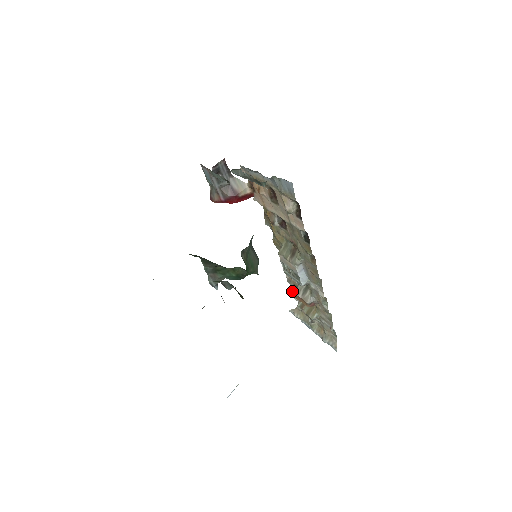
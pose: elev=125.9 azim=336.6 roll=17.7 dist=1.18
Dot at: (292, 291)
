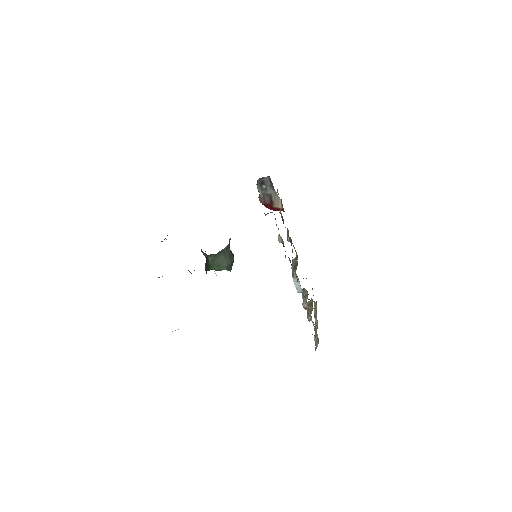
Dot at: occluded
